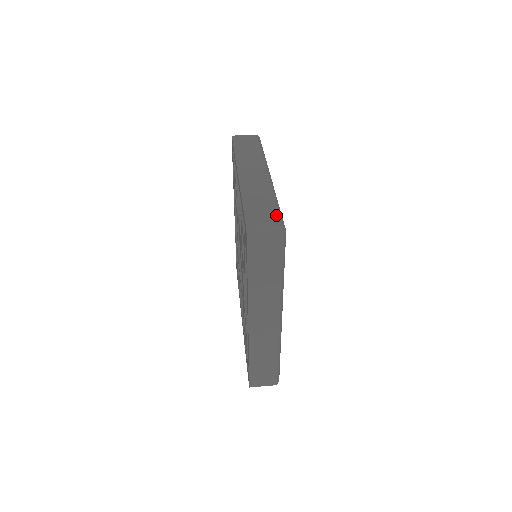
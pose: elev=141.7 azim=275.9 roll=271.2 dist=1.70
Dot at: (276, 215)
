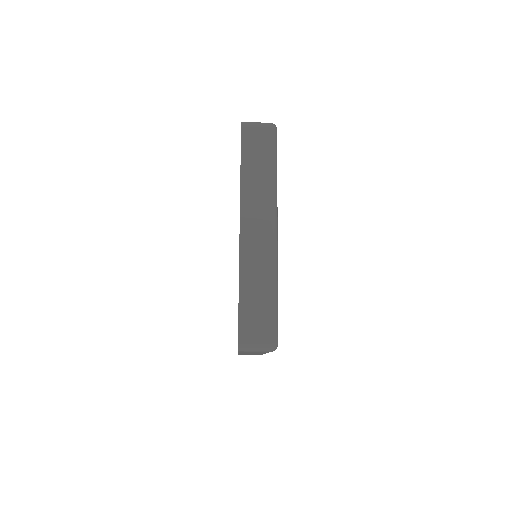
Dot at: occluded
